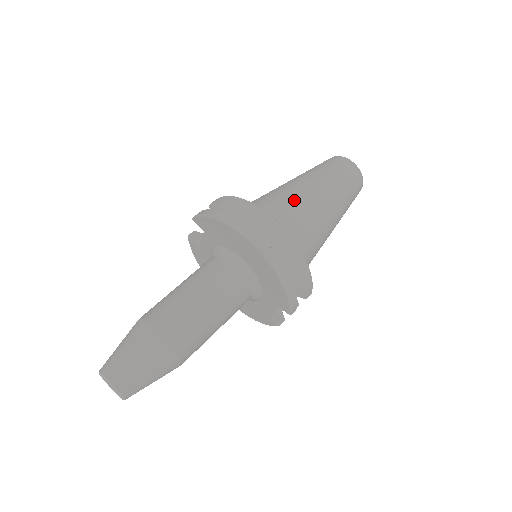
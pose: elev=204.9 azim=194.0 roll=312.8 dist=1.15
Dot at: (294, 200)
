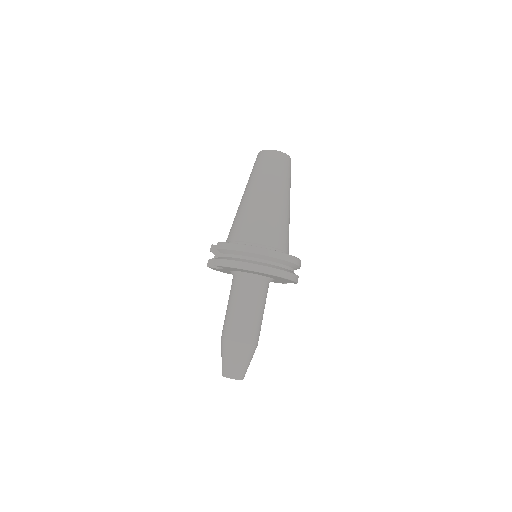
Dot at: (266, 217)
